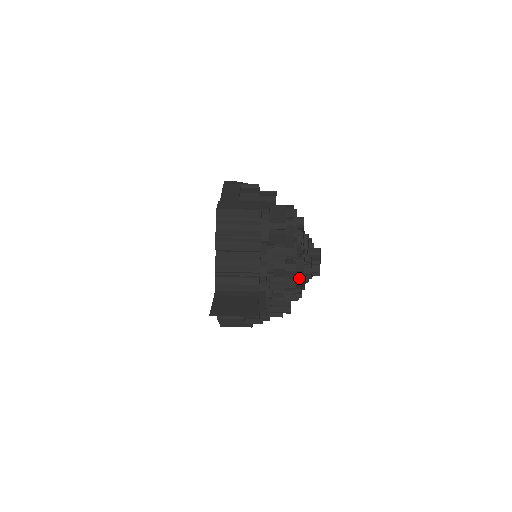
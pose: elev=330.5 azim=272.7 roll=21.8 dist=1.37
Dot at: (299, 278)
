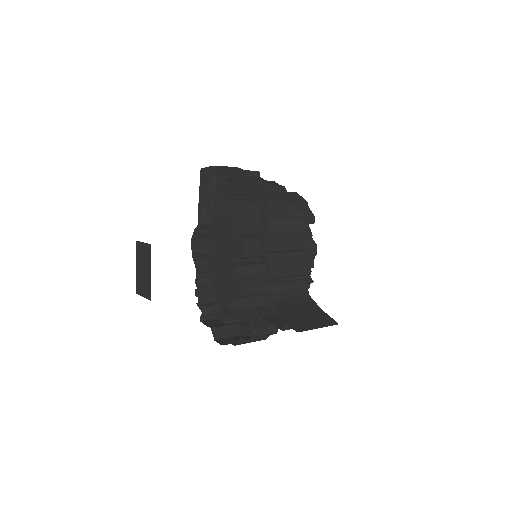
Dot at: occluded
